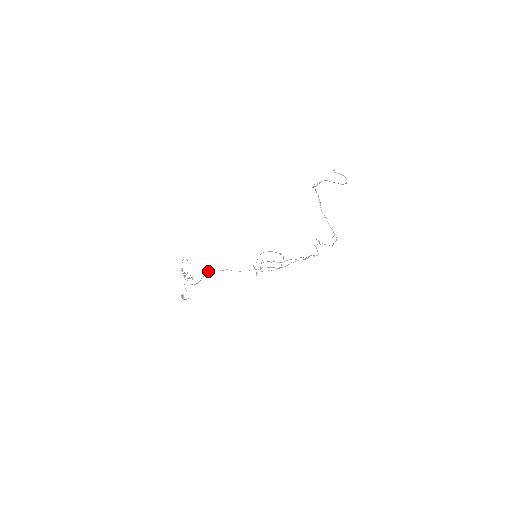
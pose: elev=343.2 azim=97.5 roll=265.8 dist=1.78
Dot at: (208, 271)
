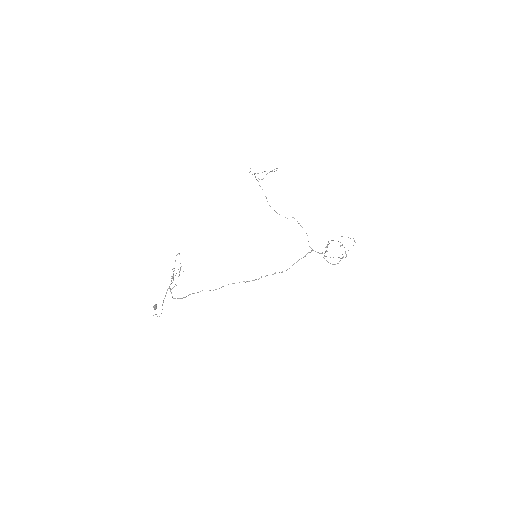
Dot at: (198, 292)
